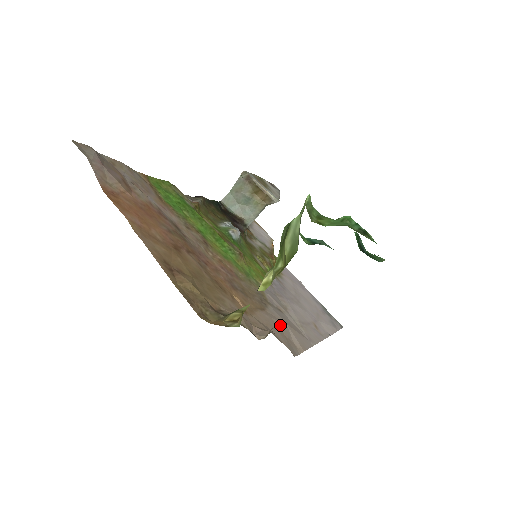
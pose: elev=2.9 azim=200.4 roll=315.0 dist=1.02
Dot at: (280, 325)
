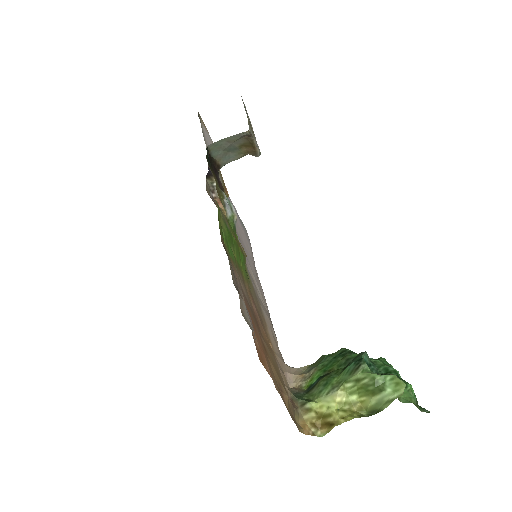
Dot at: (272, 331)
